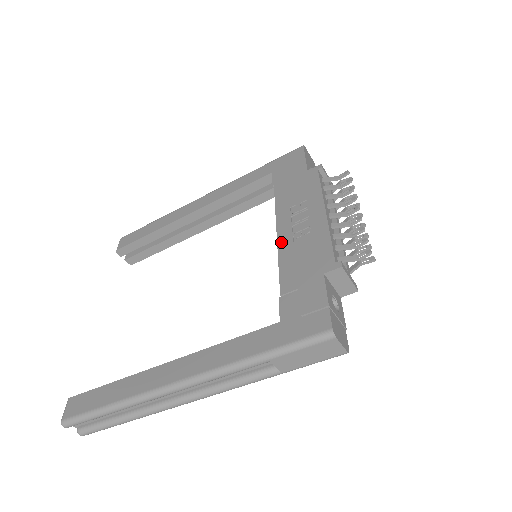
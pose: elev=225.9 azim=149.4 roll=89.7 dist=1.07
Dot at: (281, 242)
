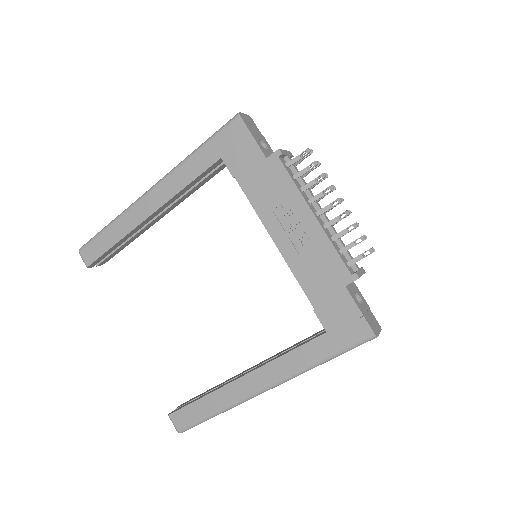
Dot at: (285, 254)
